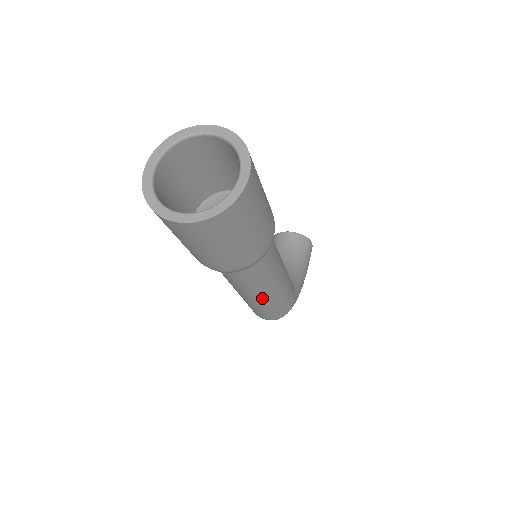
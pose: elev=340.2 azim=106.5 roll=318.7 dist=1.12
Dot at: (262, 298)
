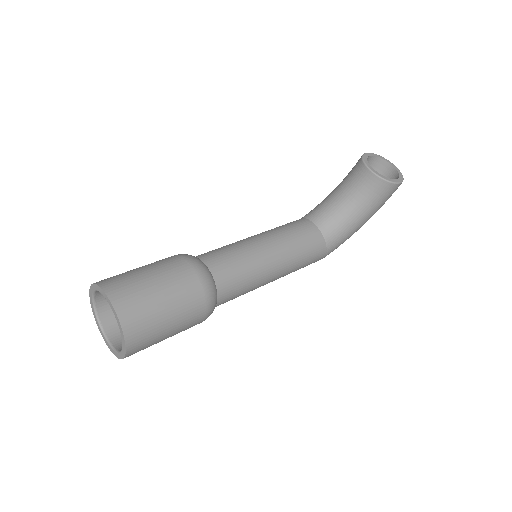
Dot at: occluded
